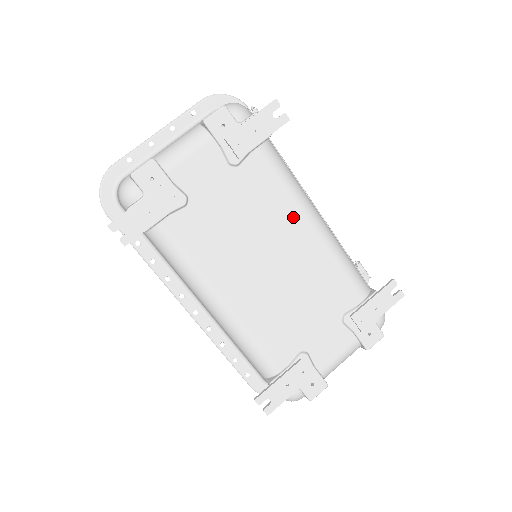
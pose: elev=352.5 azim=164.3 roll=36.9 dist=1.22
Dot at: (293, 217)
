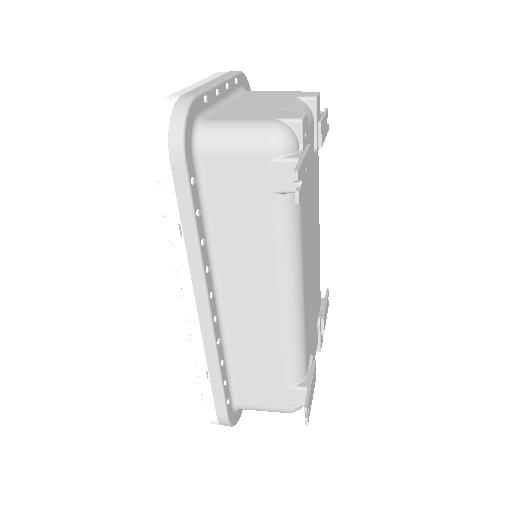
Dot at: (318, 218)
